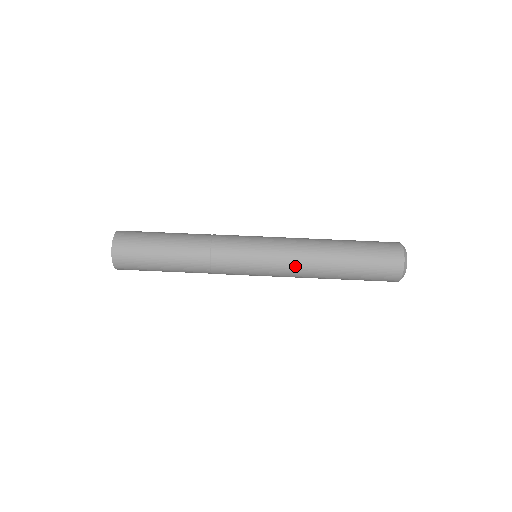
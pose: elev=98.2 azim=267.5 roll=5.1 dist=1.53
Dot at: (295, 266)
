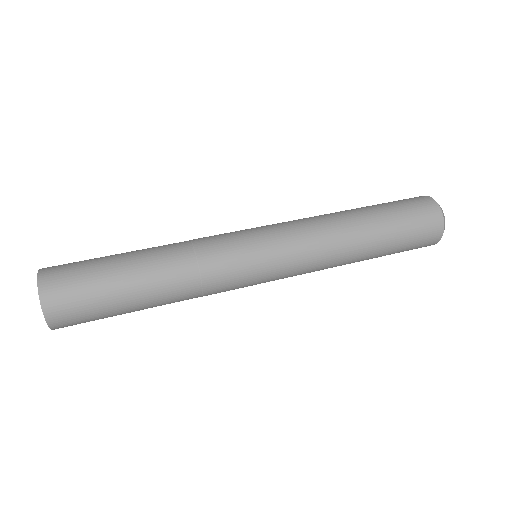
Dot at: (317, 255)
